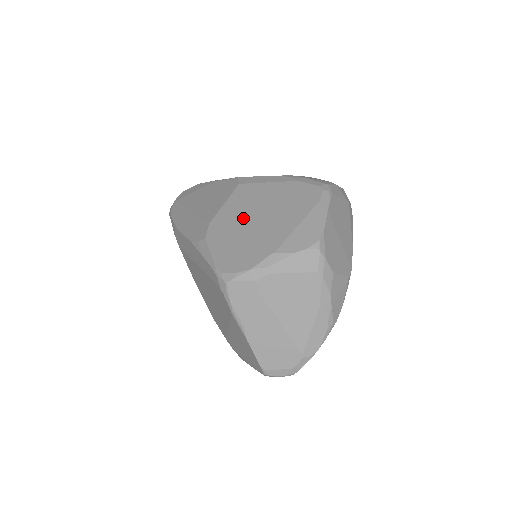
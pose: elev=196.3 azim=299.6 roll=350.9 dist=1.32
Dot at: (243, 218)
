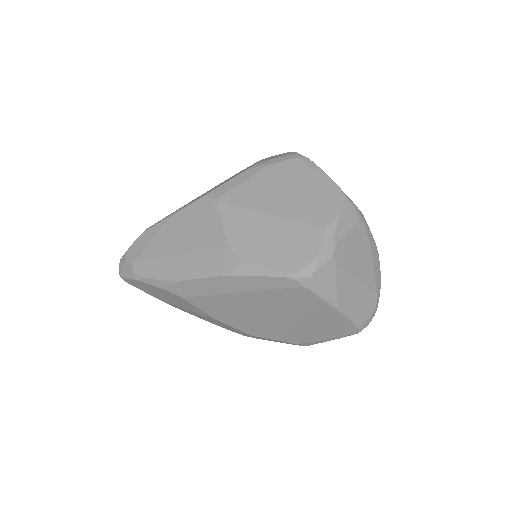
Dot at: (260, 221)
